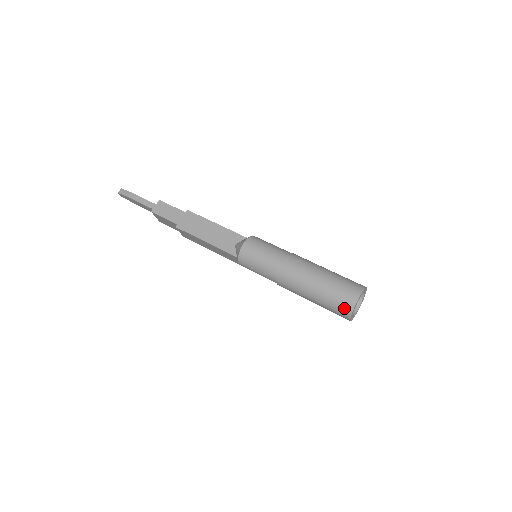
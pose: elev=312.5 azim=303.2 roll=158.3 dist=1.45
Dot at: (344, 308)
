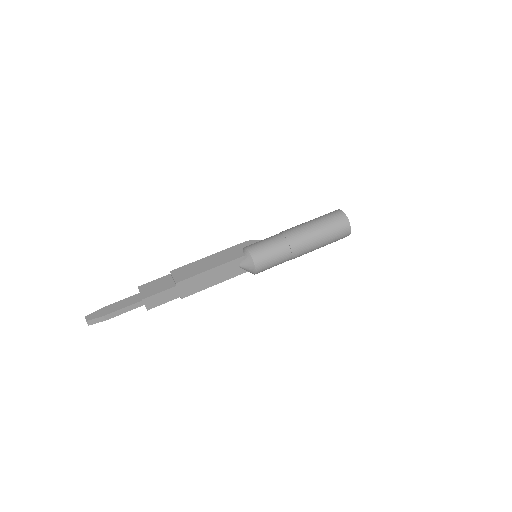
Dot at: occluded
